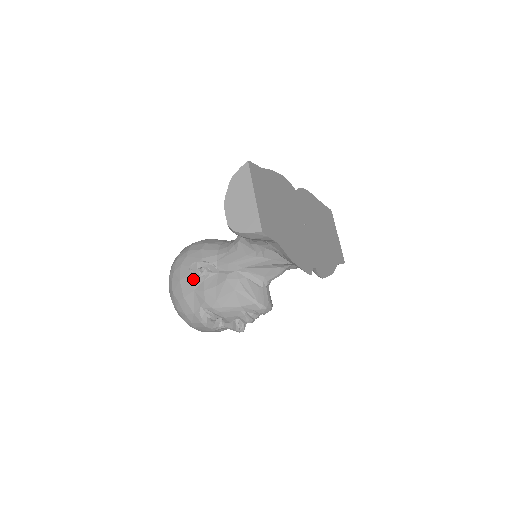
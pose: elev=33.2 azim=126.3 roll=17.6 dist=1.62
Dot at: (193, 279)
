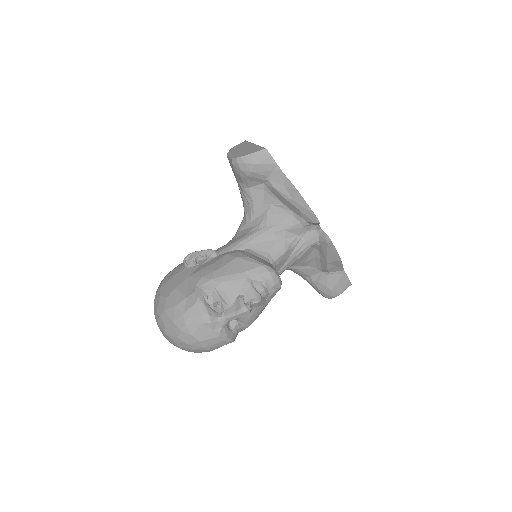
Dot at: (187, 270)
